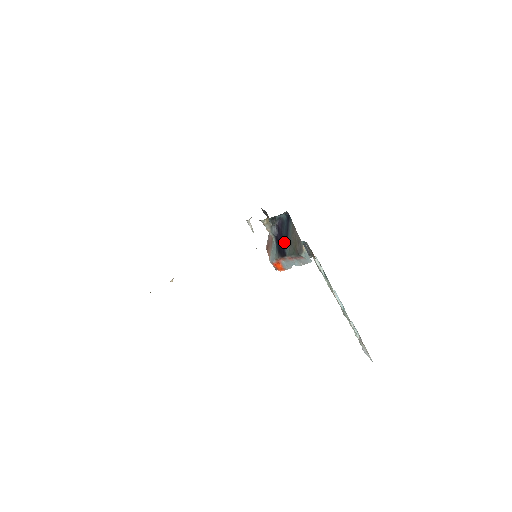
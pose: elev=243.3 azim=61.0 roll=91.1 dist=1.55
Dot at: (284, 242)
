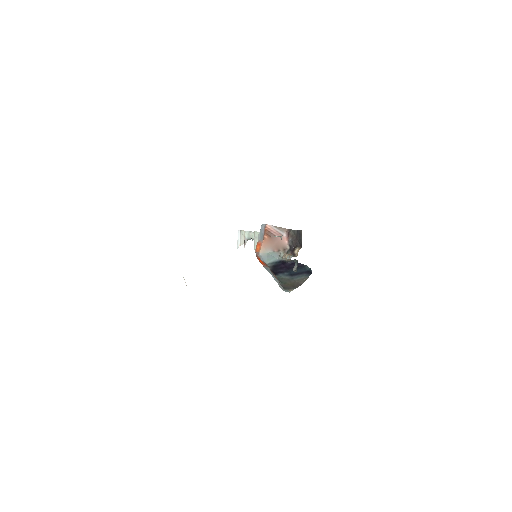
Dot at: (285, 272)
